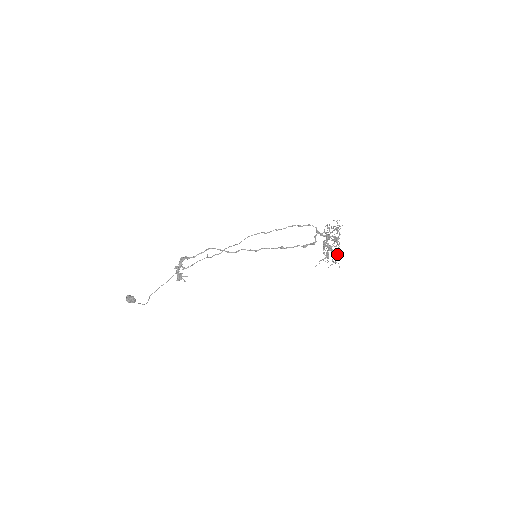
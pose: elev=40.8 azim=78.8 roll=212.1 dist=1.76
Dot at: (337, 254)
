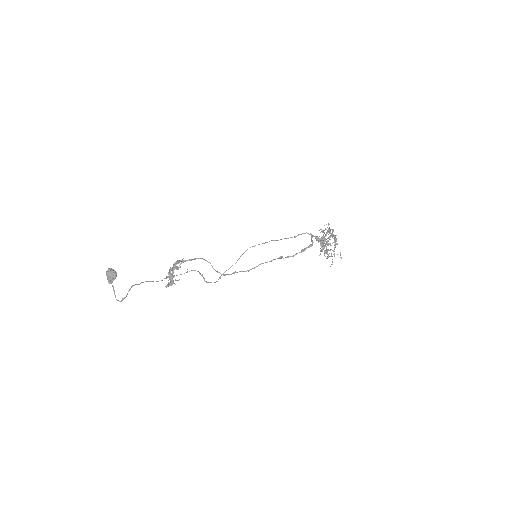
Dot at: (335, 238)
